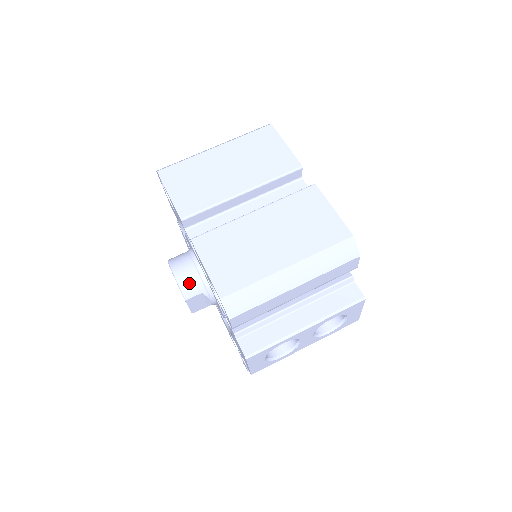
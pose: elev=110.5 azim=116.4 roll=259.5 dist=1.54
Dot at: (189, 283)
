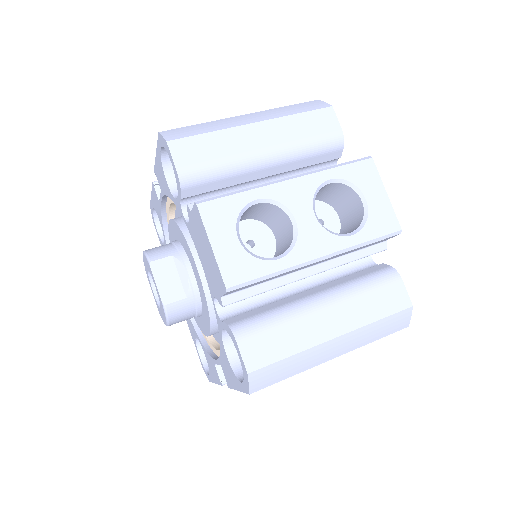
Dot at: (158, 249)
